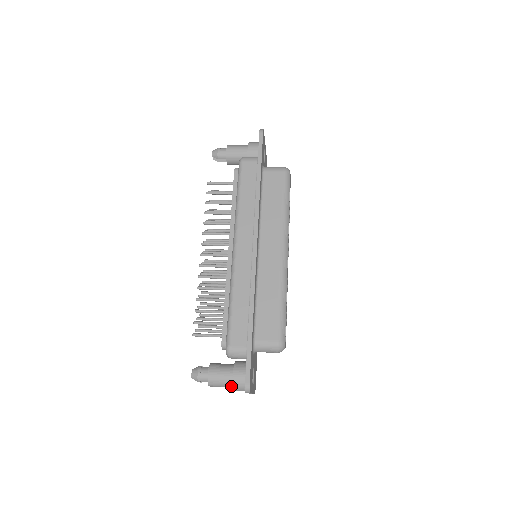
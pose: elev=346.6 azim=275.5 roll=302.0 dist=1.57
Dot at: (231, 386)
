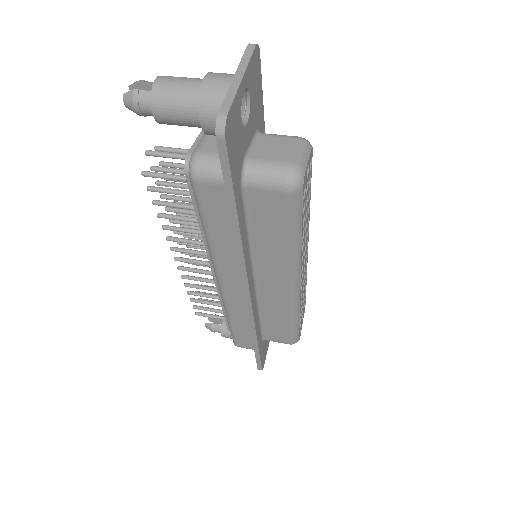
Dot at: occluded
